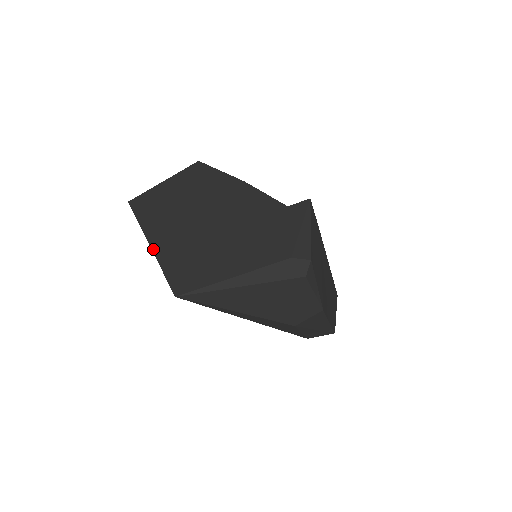
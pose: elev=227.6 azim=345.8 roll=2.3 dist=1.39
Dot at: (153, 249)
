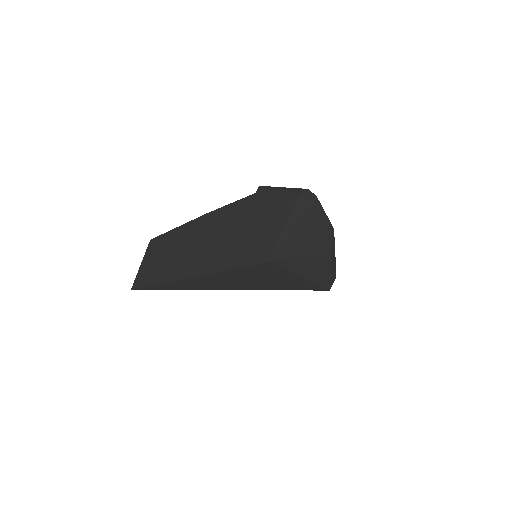
Dot at: (205, 274)
